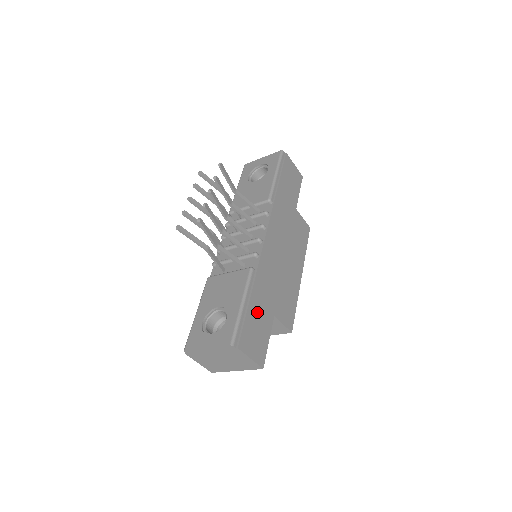
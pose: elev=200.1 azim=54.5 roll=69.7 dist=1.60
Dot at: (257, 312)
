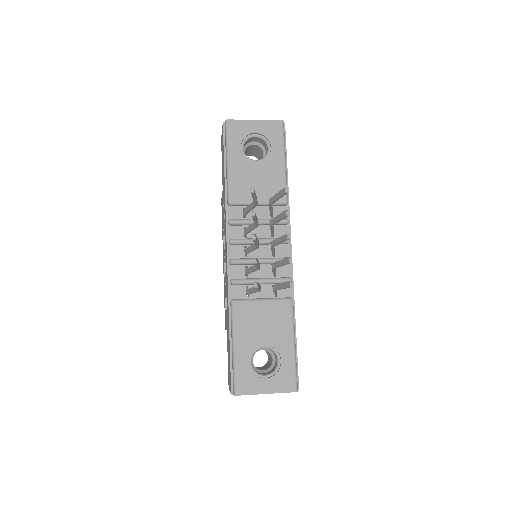
Dot at: occluded
